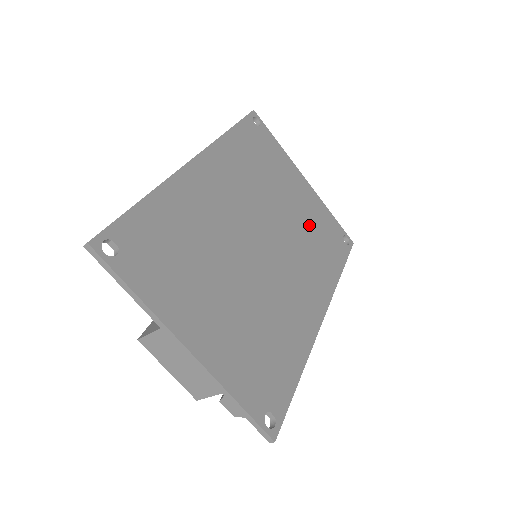
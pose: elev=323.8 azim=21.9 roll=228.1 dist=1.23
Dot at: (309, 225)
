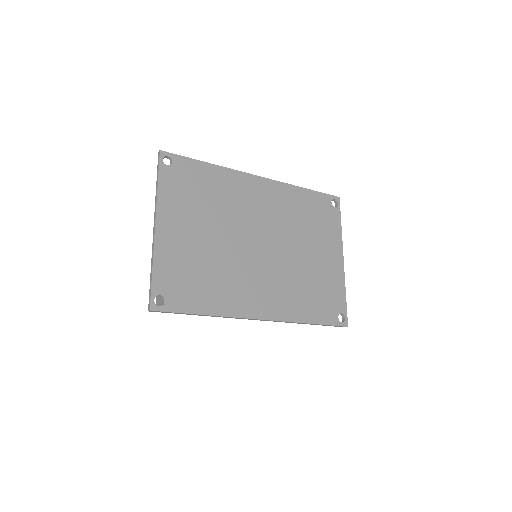
Dot at: (314, 277)
